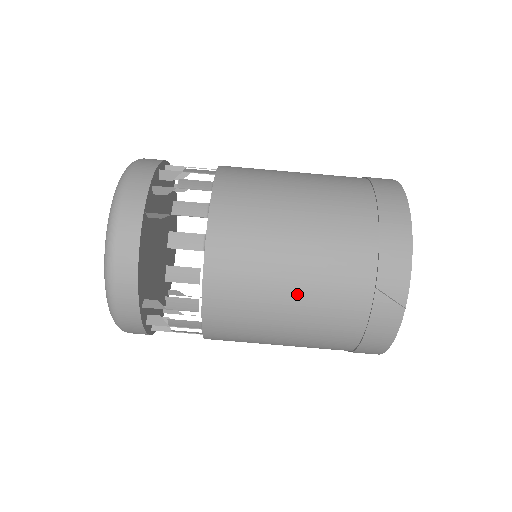
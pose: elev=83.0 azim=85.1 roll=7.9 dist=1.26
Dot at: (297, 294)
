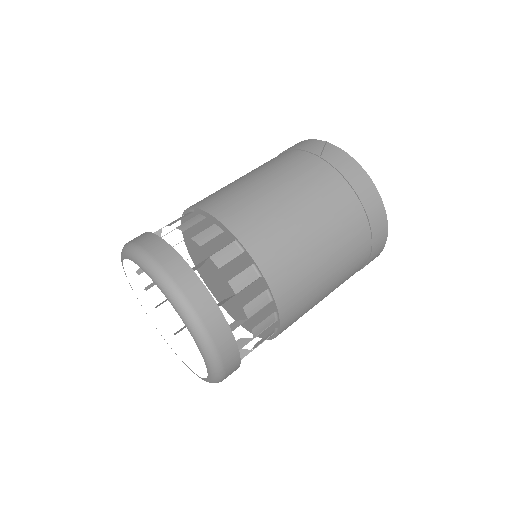
Dot at: (266, 177)
